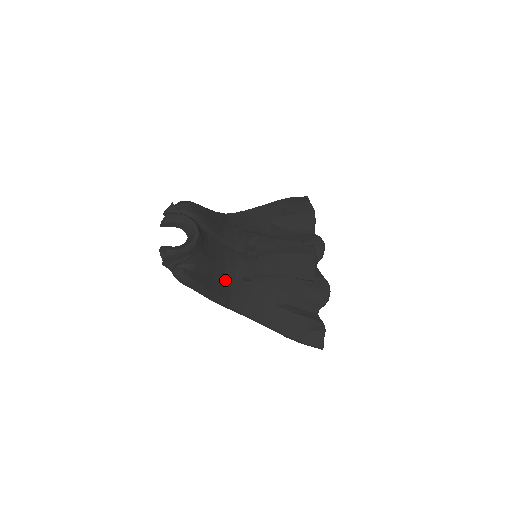
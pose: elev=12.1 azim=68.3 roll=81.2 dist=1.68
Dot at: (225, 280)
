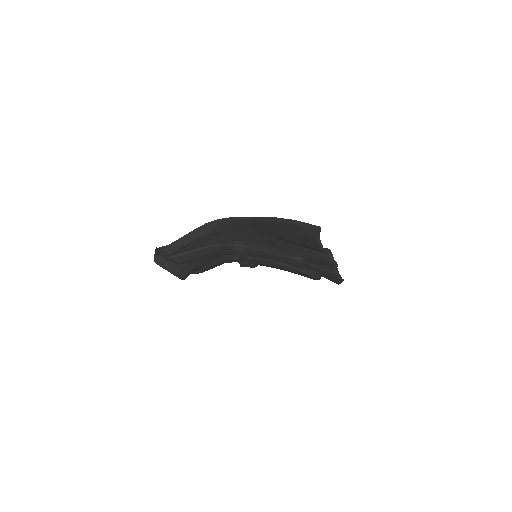
Dot at: occluded
